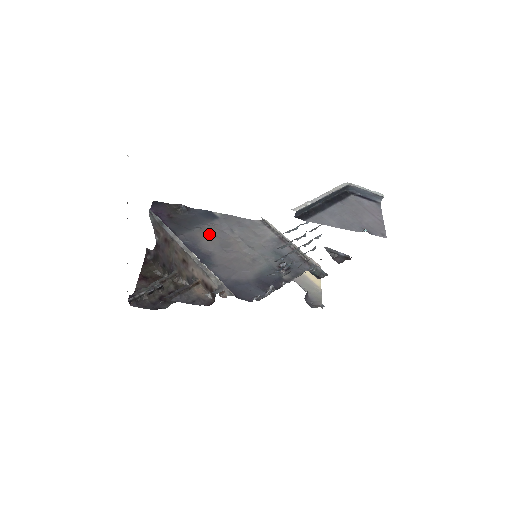
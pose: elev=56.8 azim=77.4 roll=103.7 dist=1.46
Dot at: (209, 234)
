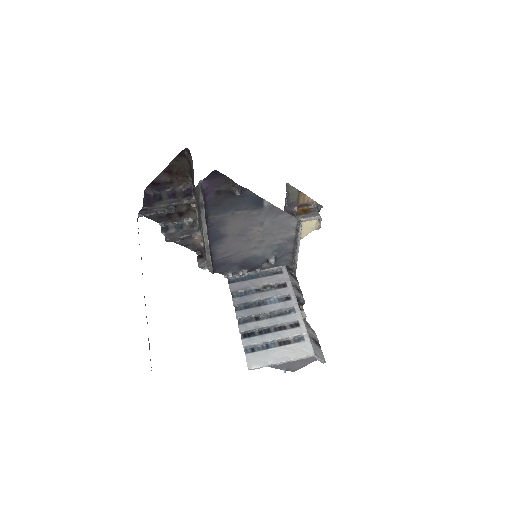
Dot at: (239, 221)
